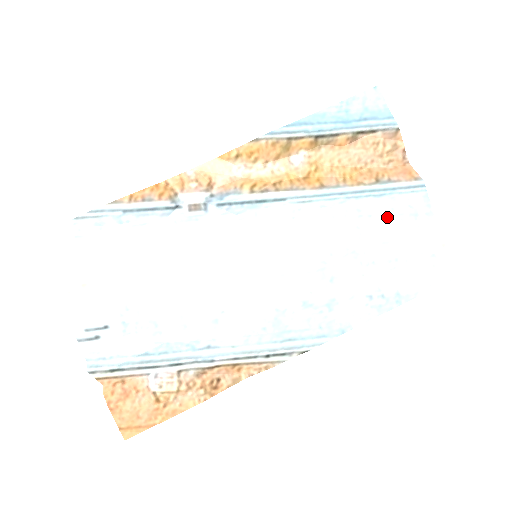
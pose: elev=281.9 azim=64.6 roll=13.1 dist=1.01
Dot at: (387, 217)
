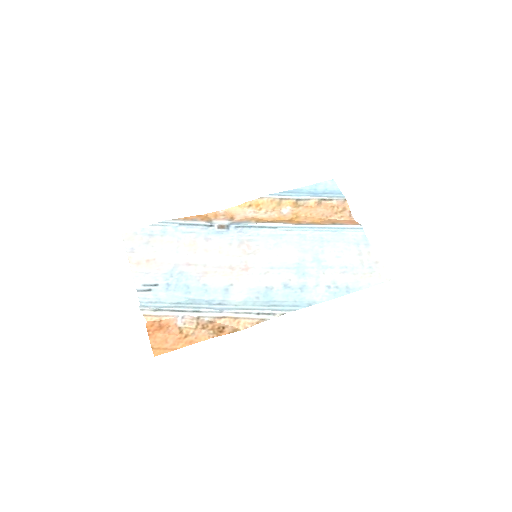
Dot at: (339, 243)
